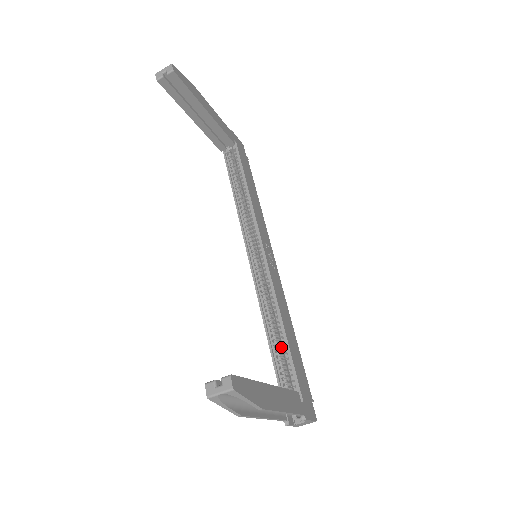
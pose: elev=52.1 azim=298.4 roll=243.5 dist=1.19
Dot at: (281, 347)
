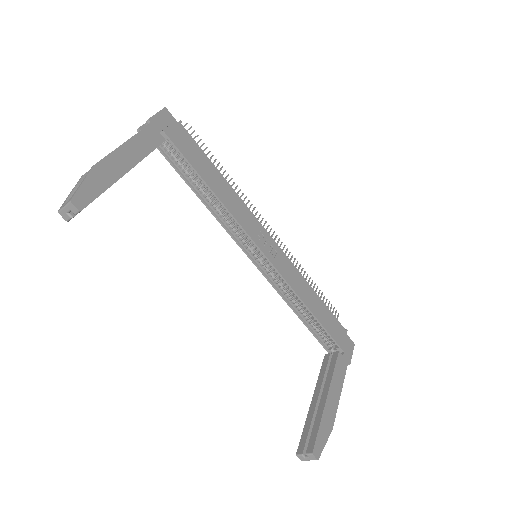
Dot at: occluded
